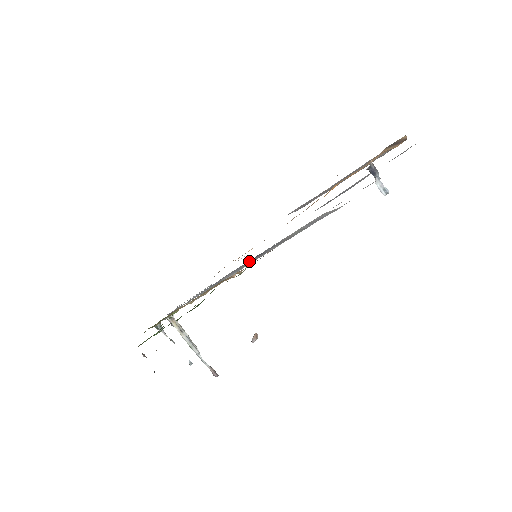
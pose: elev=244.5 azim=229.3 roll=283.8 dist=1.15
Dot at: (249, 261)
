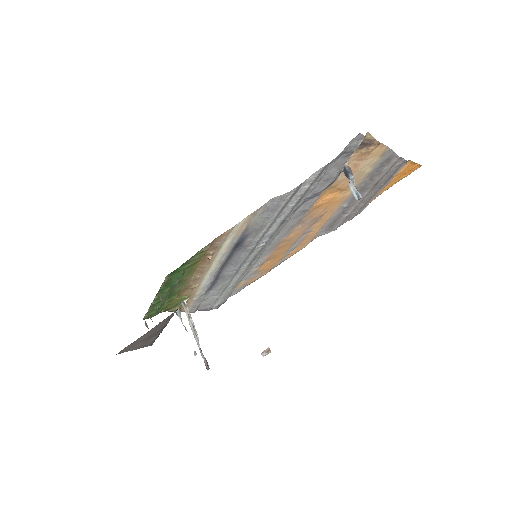
Dot at: (237, 253)
